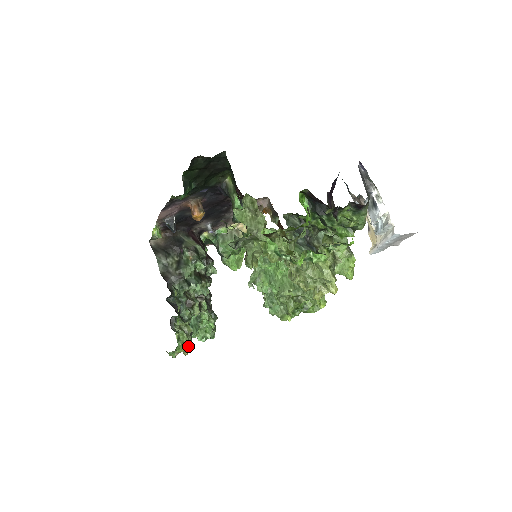
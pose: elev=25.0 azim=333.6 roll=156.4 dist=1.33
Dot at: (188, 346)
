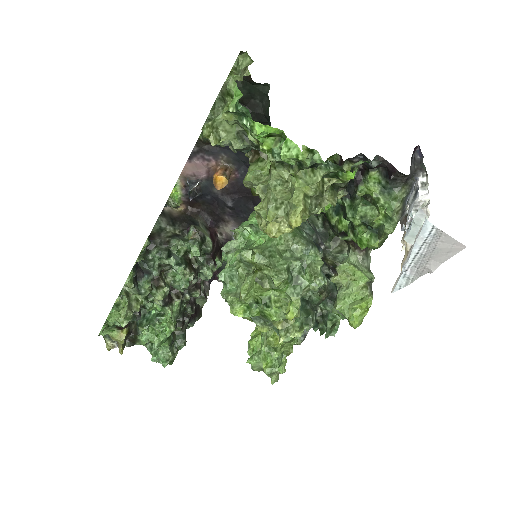
Dot at: (121, 320)
